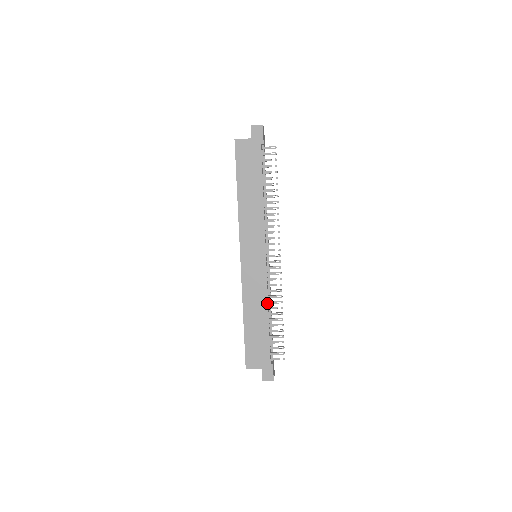
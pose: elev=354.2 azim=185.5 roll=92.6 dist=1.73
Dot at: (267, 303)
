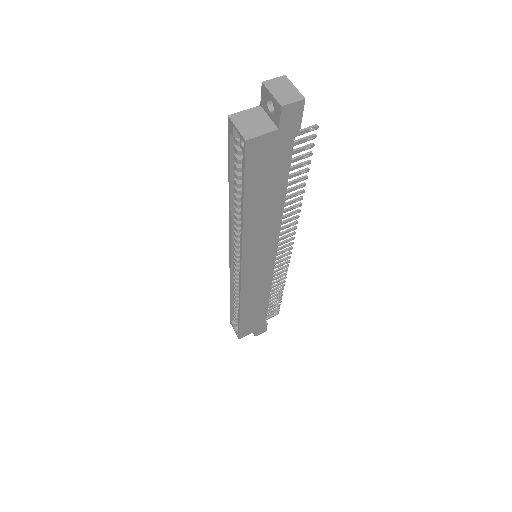
Dot at: (269, 292)
